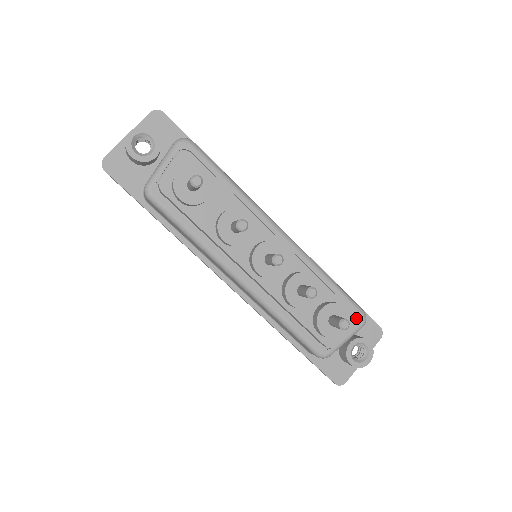
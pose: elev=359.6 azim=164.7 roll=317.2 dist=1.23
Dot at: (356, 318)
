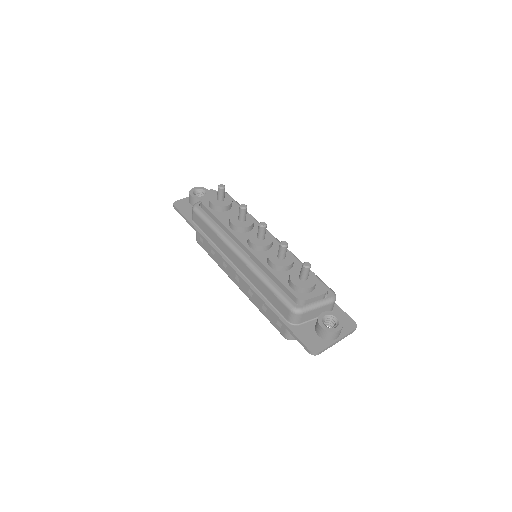
Dot at: (325, 287)
